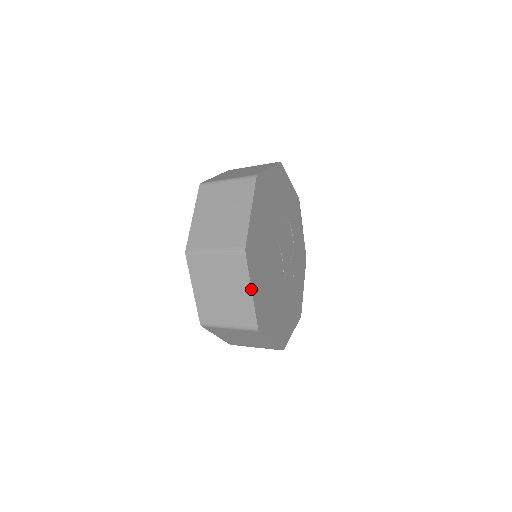
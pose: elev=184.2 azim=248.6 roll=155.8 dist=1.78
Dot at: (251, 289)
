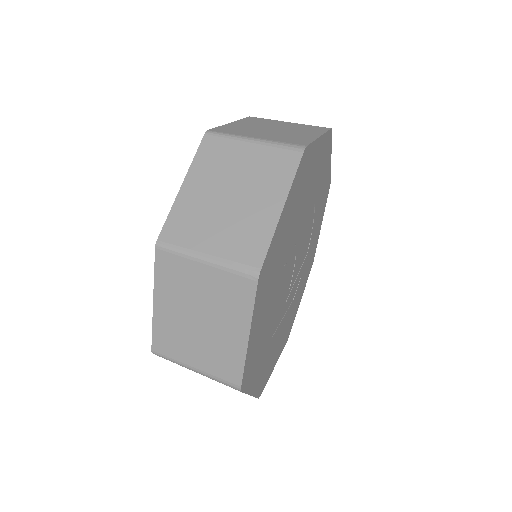
Dot at: (249, 333)
